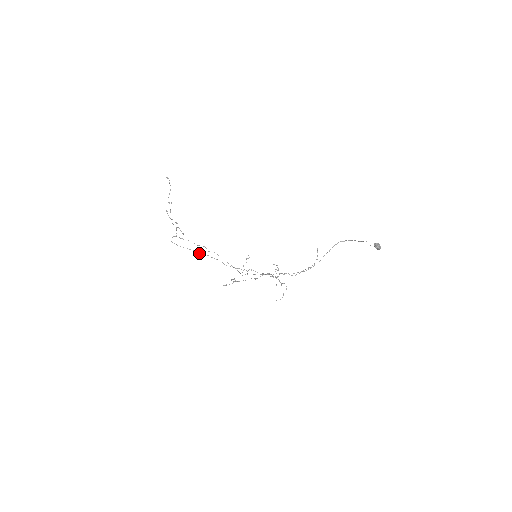
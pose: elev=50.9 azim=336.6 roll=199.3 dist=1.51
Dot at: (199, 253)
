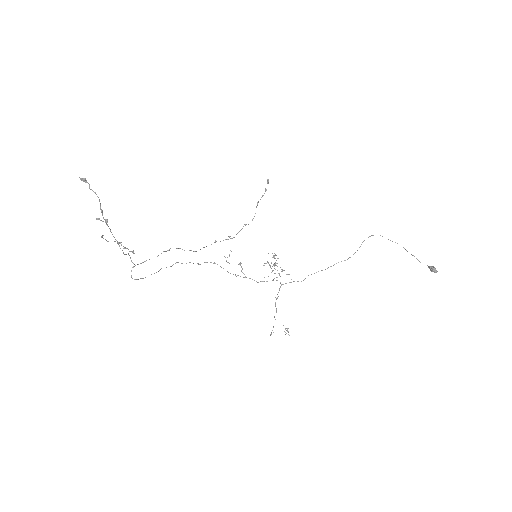
Dot at: (166, 267)
